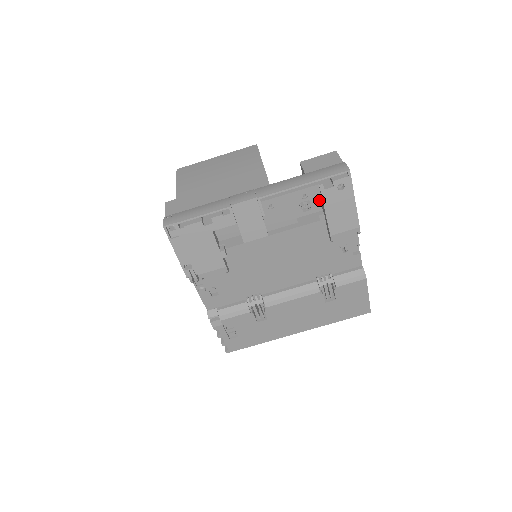
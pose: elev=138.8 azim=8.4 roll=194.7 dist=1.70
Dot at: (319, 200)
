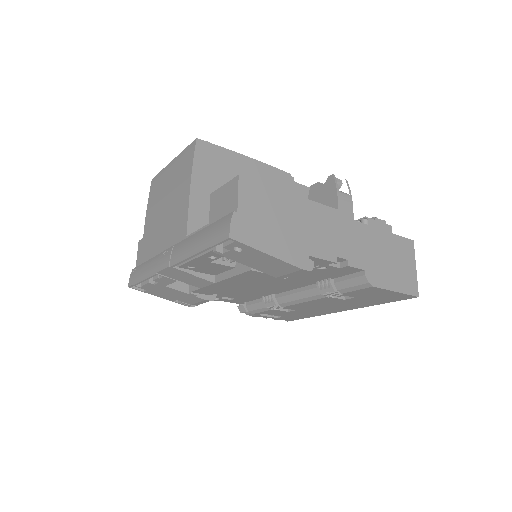
Dot at: occluded
